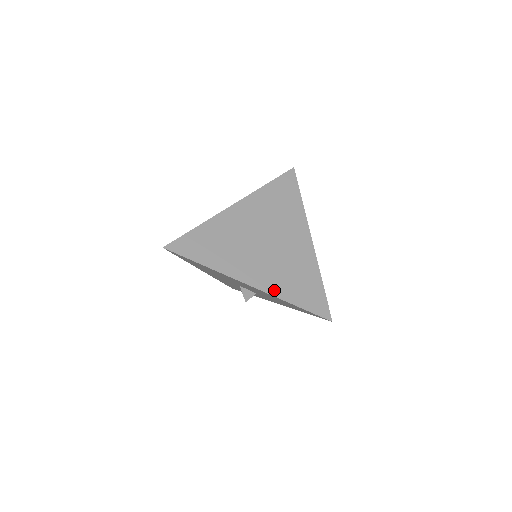
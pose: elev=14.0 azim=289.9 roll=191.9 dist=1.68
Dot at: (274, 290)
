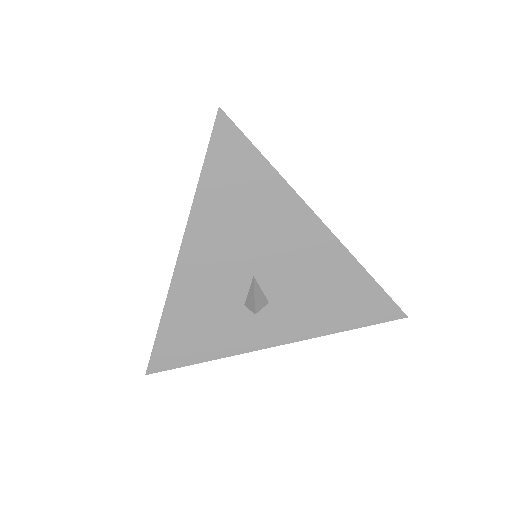
Dot at: occluded
